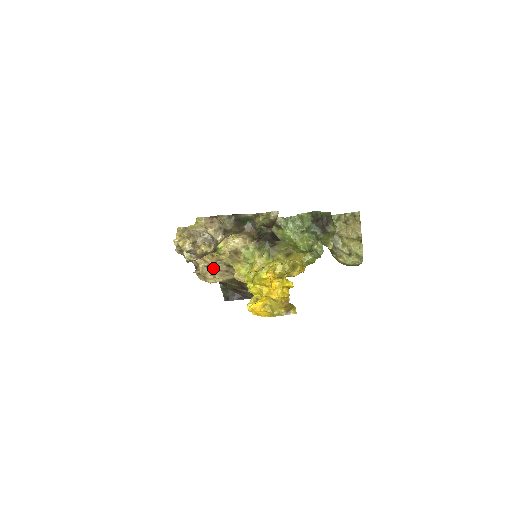
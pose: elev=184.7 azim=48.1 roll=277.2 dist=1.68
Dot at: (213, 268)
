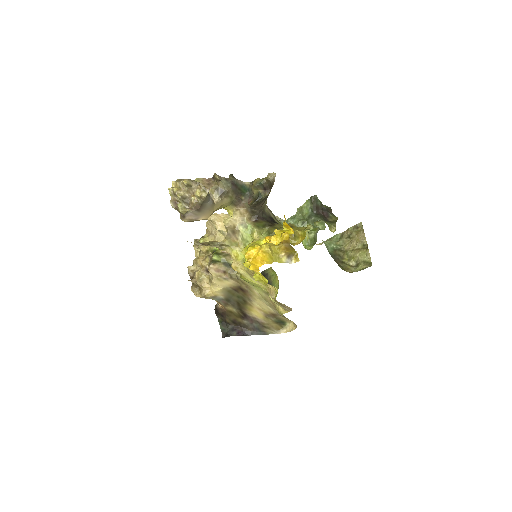
Dot at: (210, 267)
